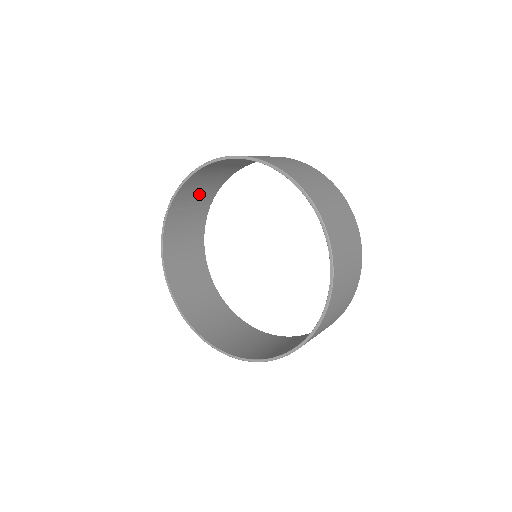
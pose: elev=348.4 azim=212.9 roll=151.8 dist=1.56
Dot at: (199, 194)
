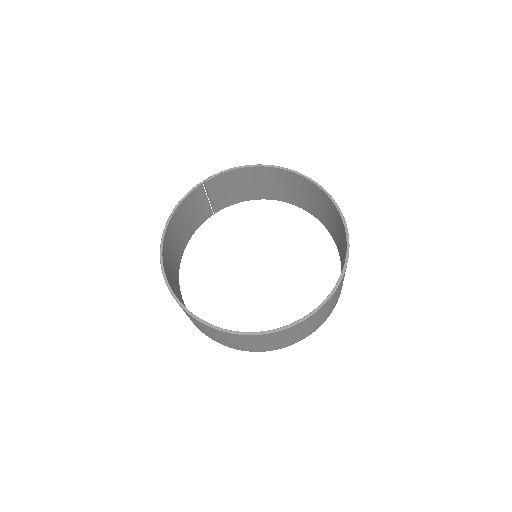
Dot at: (222, 194)
